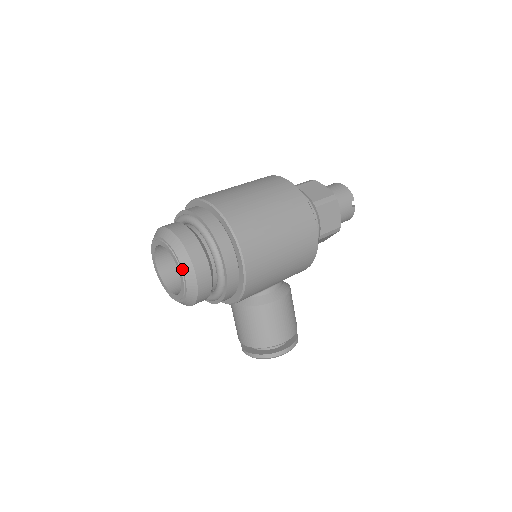
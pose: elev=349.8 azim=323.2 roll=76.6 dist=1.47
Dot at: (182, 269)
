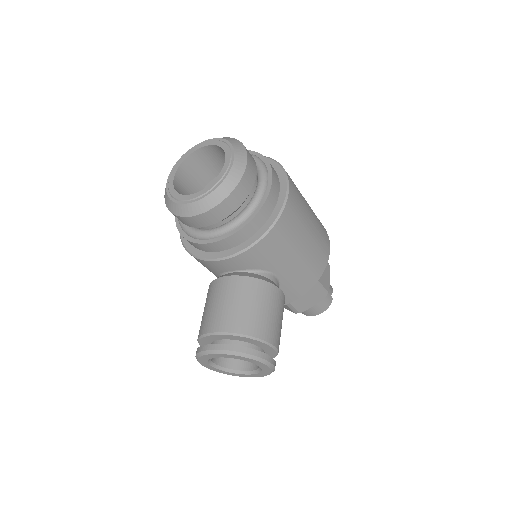
Dot at: (234, 154)
